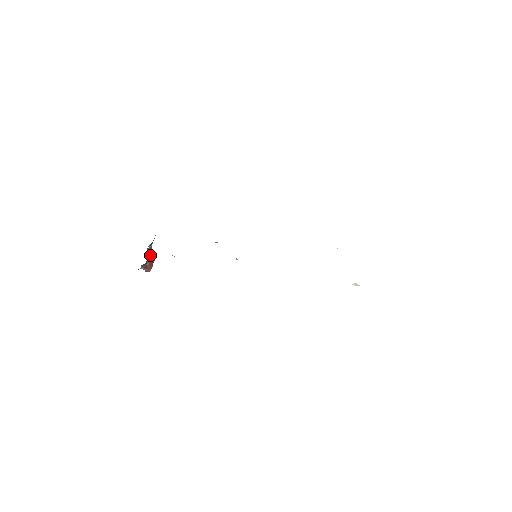
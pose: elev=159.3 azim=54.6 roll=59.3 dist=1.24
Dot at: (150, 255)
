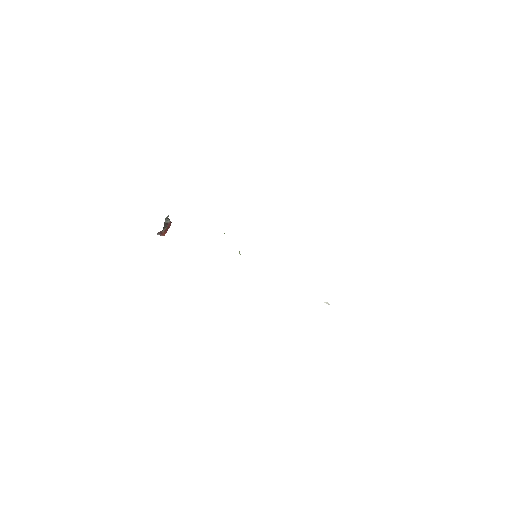
Dot at: (166, 224)
